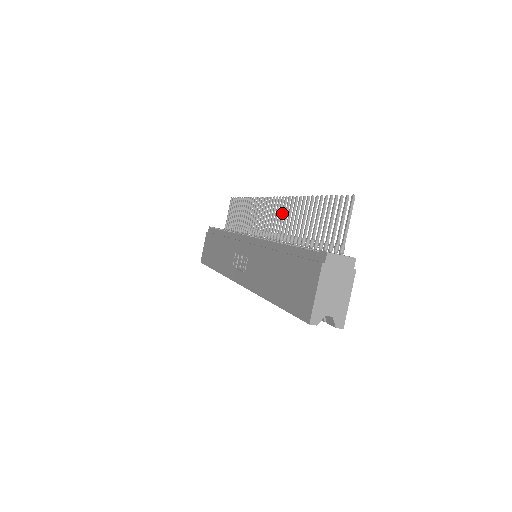
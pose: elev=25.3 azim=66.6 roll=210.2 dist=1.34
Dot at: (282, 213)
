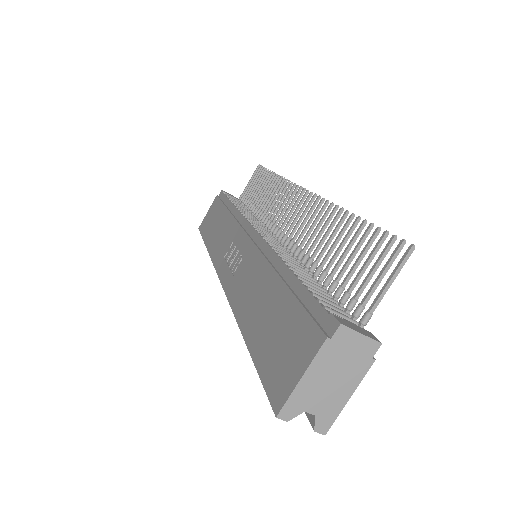
Dot at: (306, 216)
